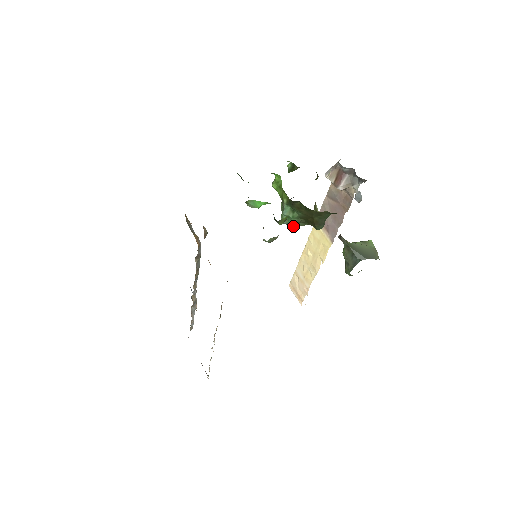
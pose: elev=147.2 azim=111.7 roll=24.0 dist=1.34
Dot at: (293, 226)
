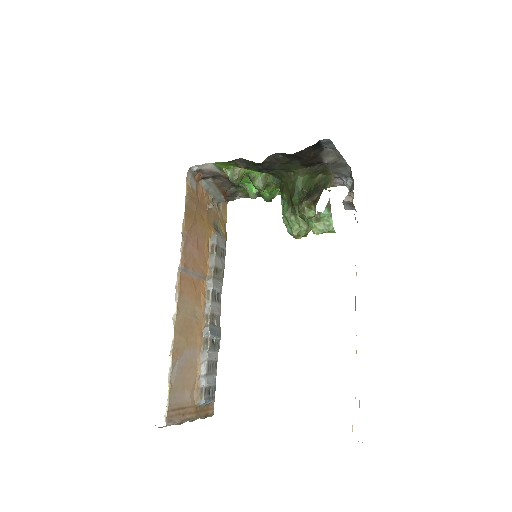
Dot at: (292, 227)
